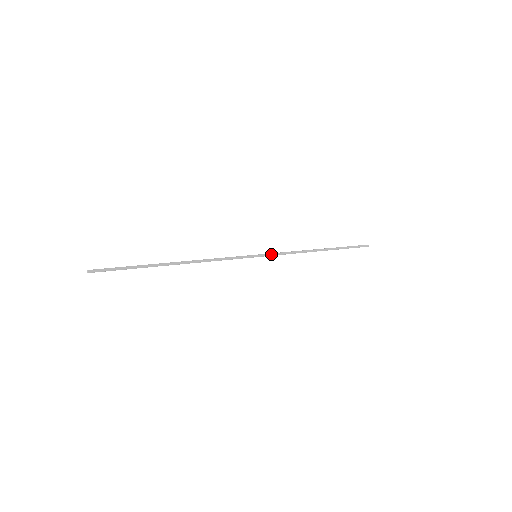
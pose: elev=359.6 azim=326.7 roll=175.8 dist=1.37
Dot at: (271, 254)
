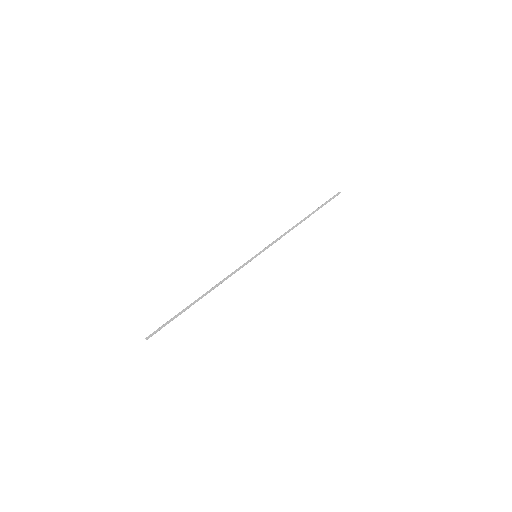
Dot at: (267, 248)
